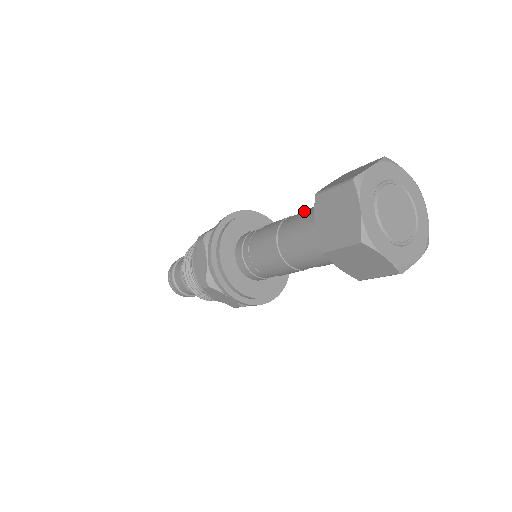
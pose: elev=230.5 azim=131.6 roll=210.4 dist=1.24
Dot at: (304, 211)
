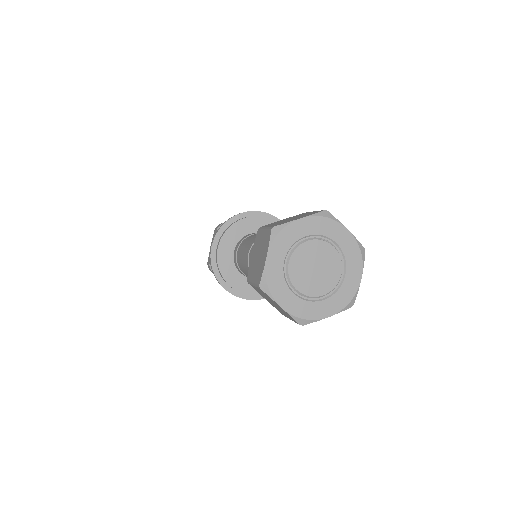
Dot at: occluded
